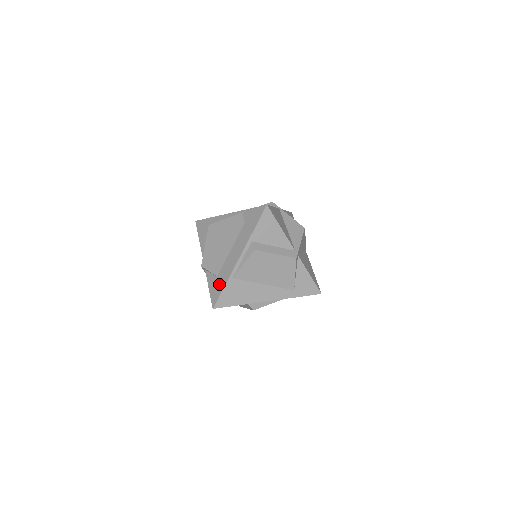
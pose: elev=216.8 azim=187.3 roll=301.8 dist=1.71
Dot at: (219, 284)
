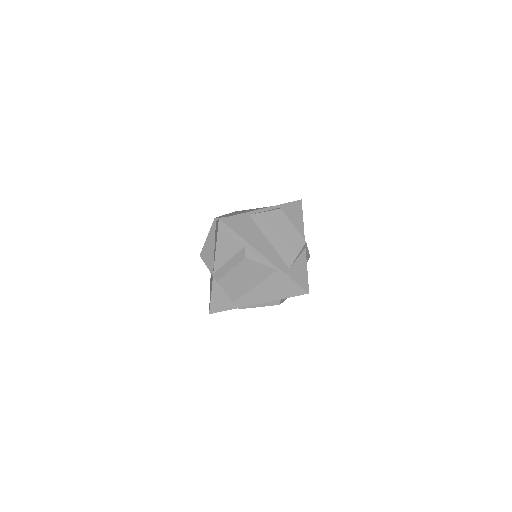
Dot at: occluded
